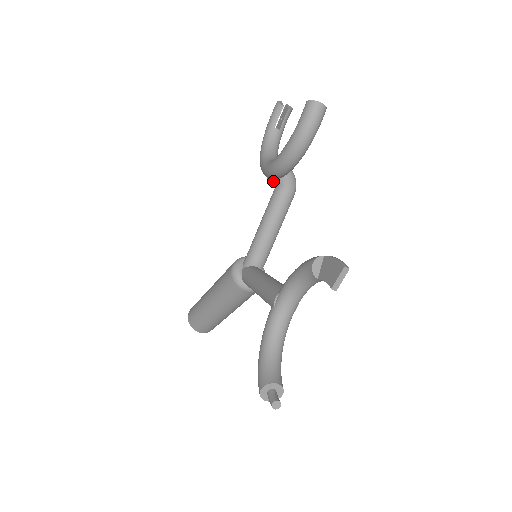
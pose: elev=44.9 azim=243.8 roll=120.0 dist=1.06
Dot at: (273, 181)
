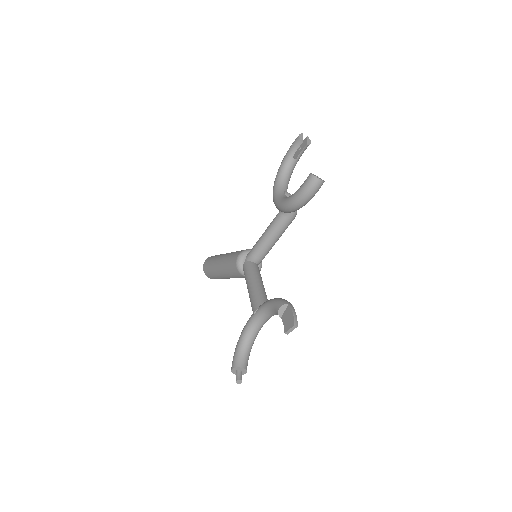
Dot at: occluded
